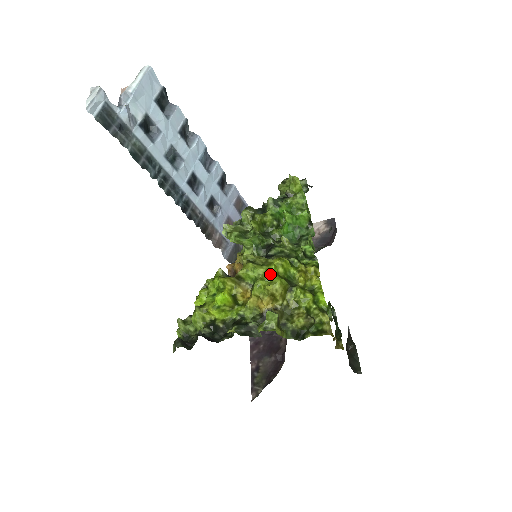
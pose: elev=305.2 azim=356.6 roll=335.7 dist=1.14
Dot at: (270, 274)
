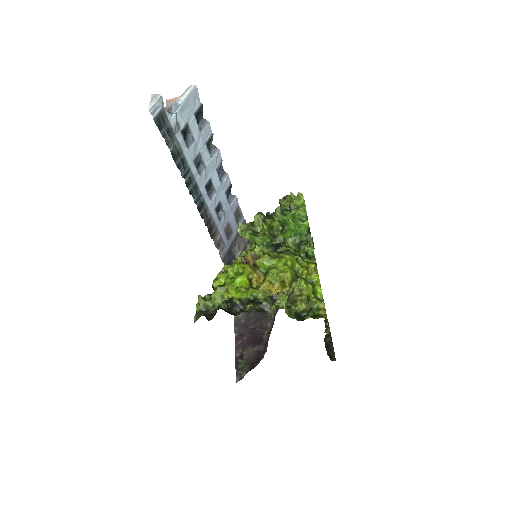
Dot at: (282, 265)
